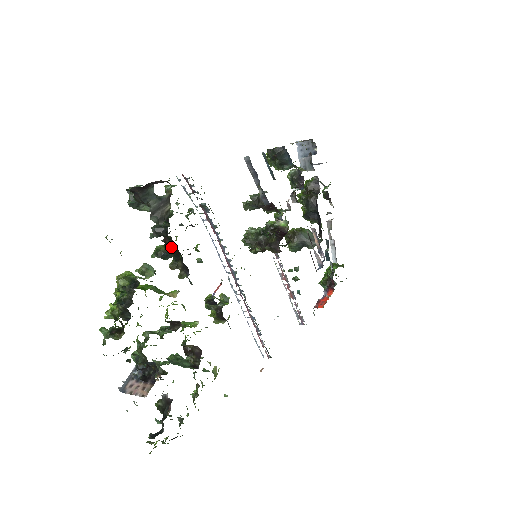
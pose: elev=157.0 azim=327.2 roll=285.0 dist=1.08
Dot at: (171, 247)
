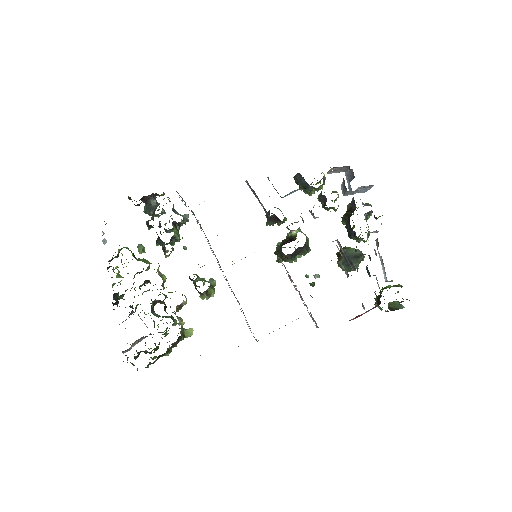
Dot at: occluded
